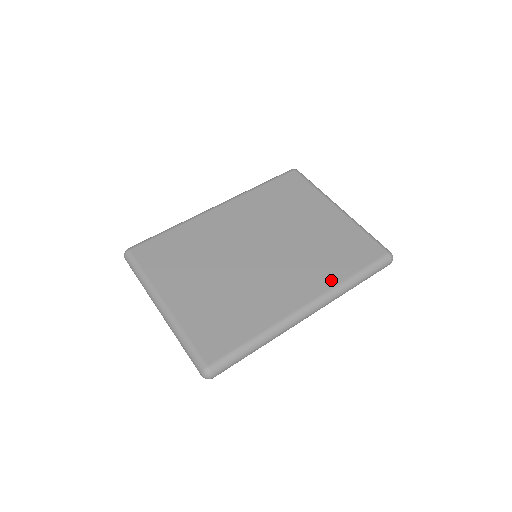
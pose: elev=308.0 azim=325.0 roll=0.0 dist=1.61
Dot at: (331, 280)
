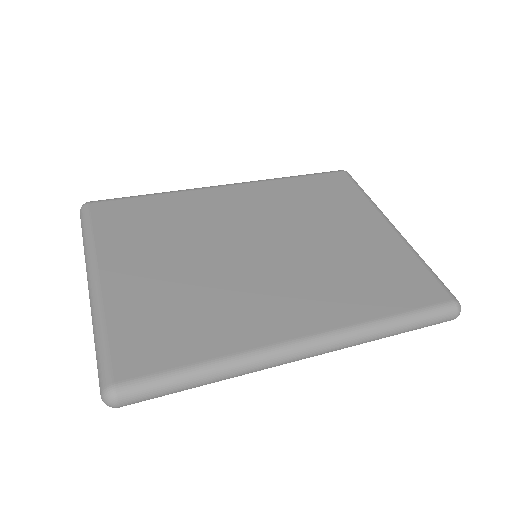
Dot at: (355, 313)
